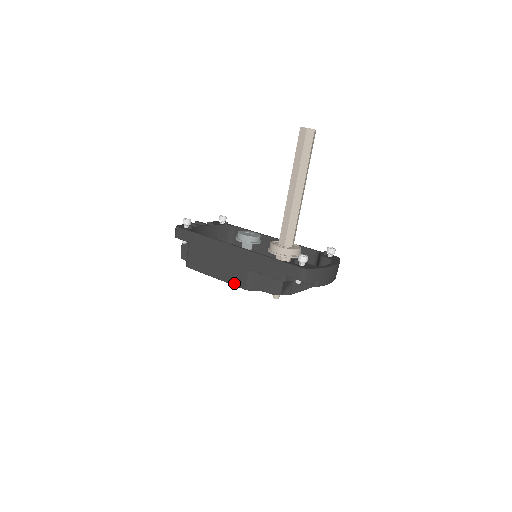
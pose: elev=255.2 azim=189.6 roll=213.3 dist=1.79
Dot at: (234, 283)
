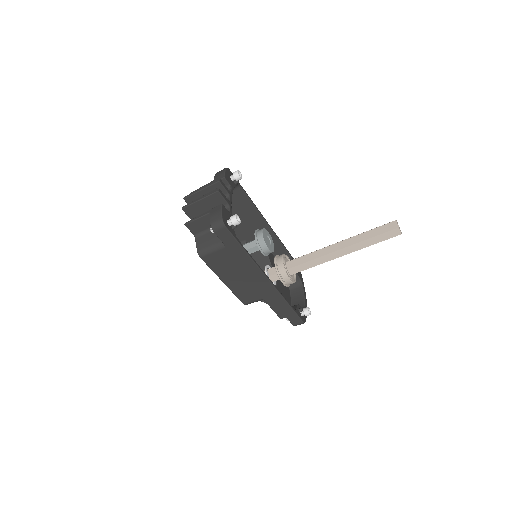
Dot at: (239, 296)
